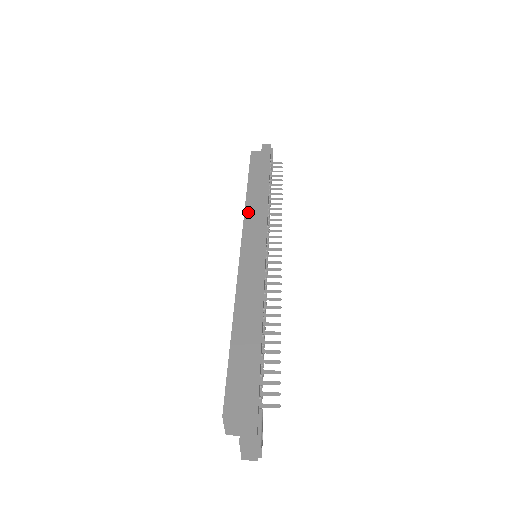
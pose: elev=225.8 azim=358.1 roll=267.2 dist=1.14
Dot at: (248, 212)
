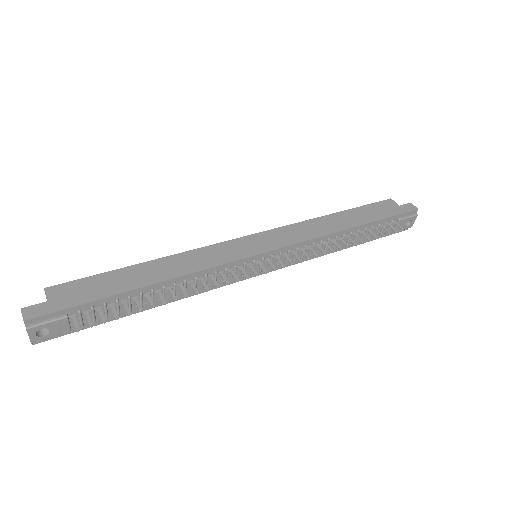
Dot at: (300, 225)
